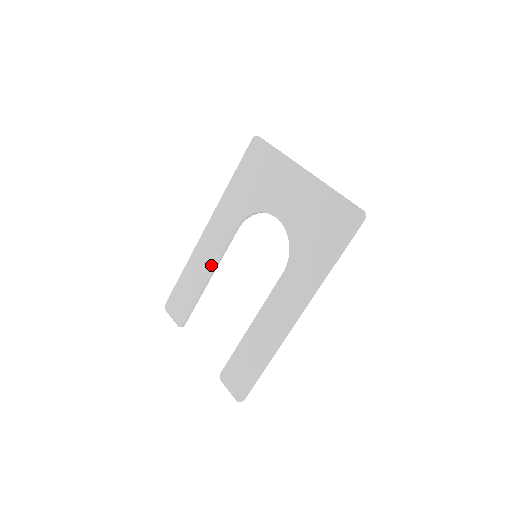
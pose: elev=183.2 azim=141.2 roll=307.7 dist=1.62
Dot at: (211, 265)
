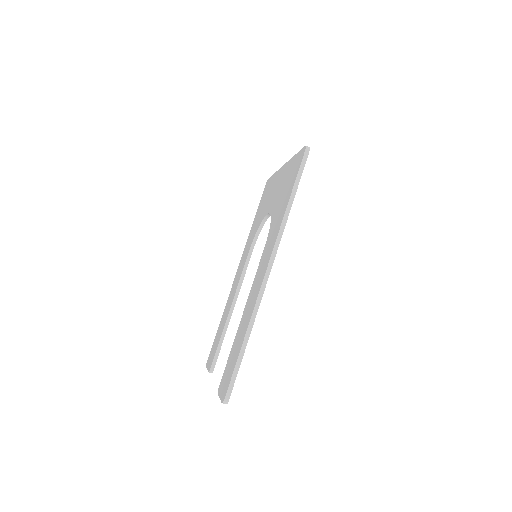
Dot at: (234, 294)
